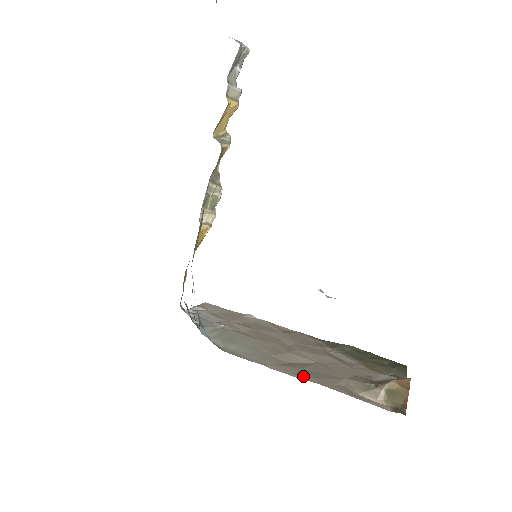
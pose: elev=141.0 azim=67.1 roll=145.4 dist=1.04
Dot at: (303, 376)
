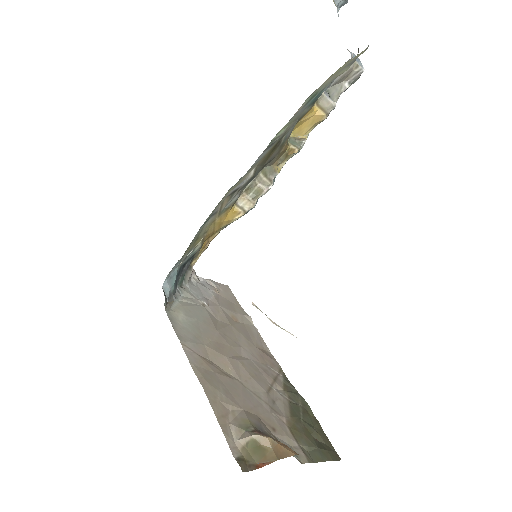
Dot at: (201, 374)
